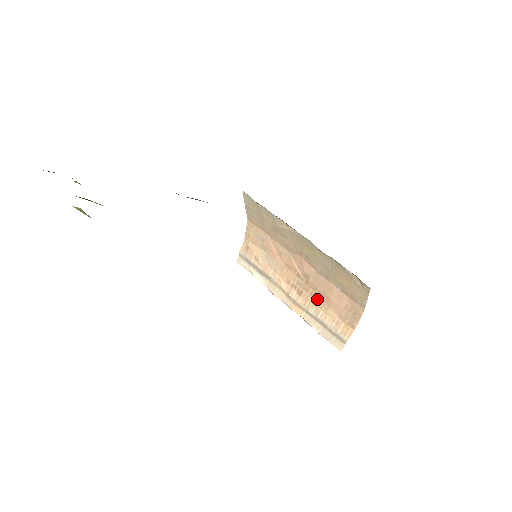
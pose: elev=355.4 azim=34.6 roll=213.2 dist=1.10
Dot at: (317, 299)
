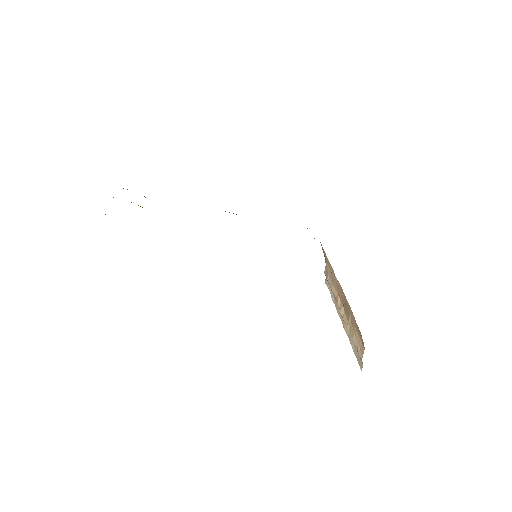
Dot at: (349, 315)
